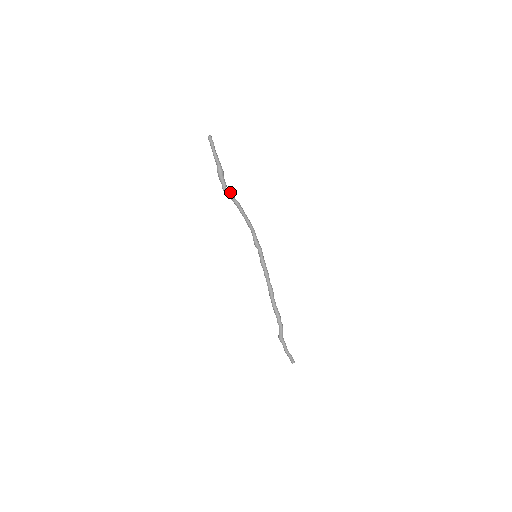
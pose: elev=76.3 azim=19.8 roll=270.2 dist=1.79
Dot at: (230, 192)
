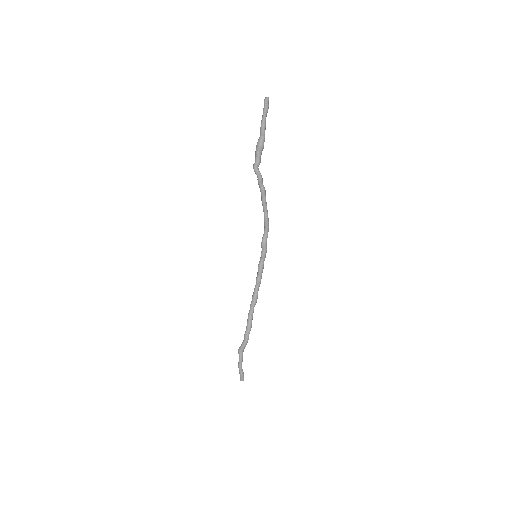
Dot at: (260, 174)
